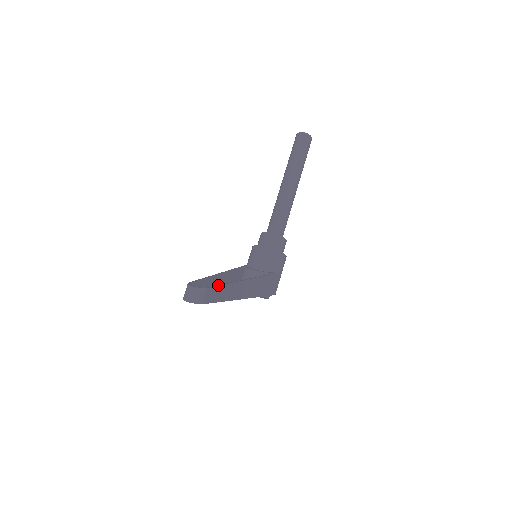
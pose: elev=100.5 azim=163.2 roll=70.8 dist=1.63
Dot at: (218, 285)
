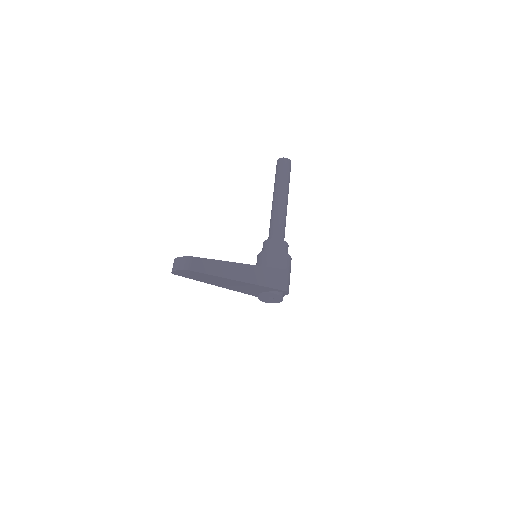
Dot at: (204, 258)
